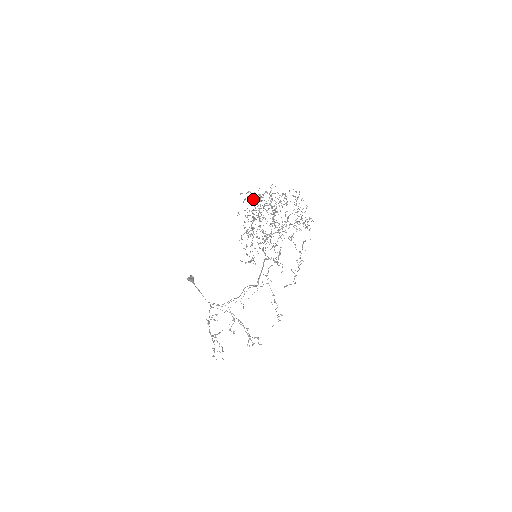
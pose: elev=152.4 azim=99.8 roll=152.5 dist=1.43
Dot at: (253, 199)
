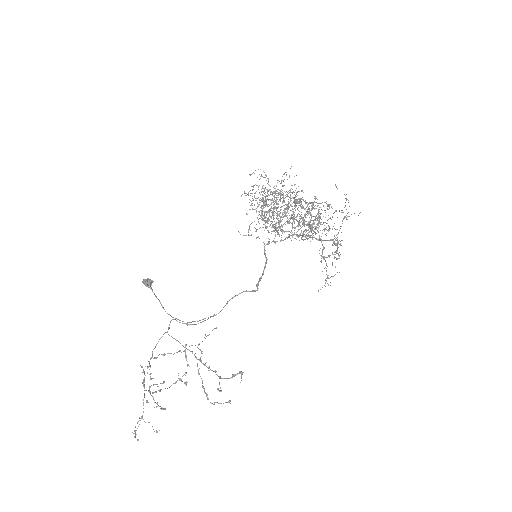
Dot at: (267, 183)
